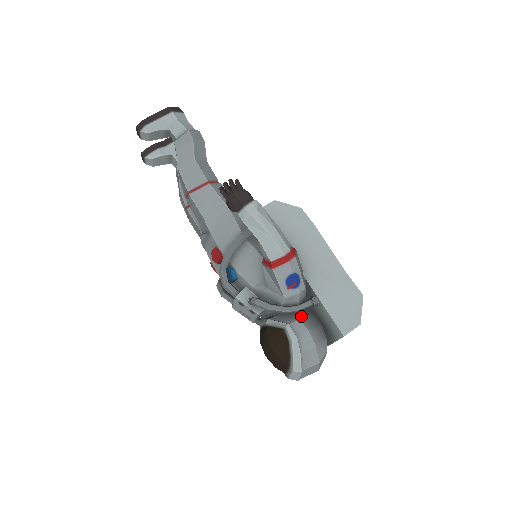
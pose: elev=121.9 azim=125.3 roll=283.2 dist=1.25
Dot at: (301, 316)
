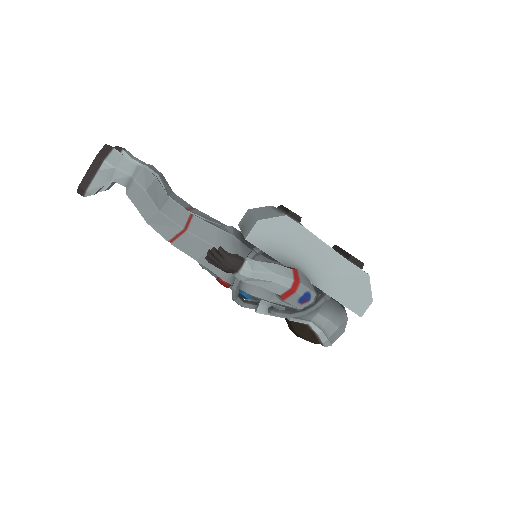
Dot at: (318, 307)
